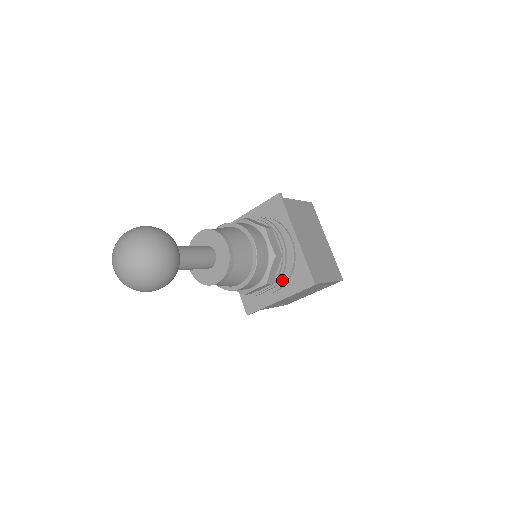
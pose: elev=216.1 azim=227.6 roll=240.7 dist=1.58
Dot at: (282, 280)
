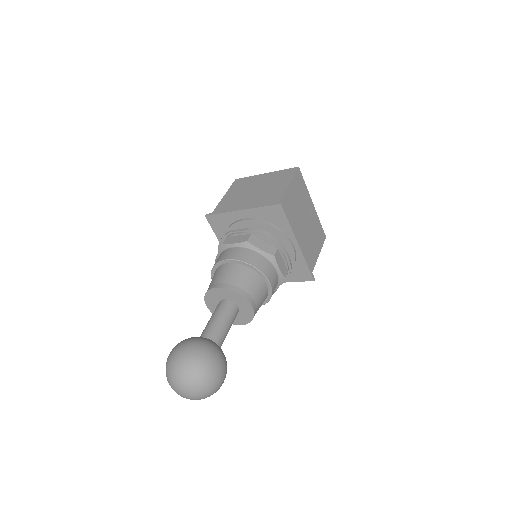
Dot at: occluded
